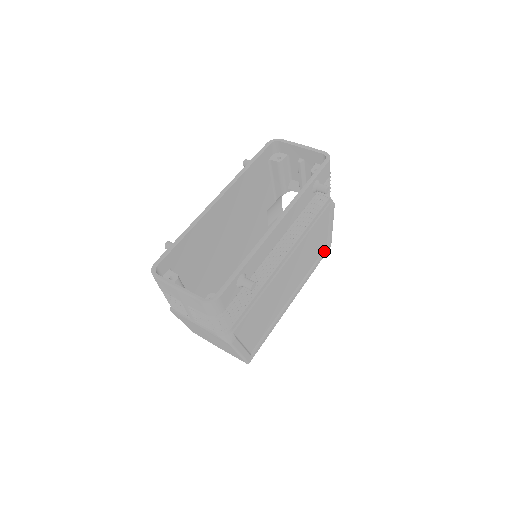
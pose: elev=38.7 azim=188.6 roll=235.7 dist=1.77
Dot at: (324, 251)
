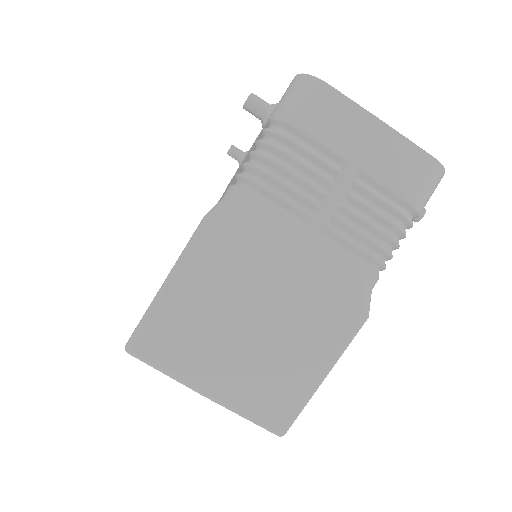
Dot at: occluded
